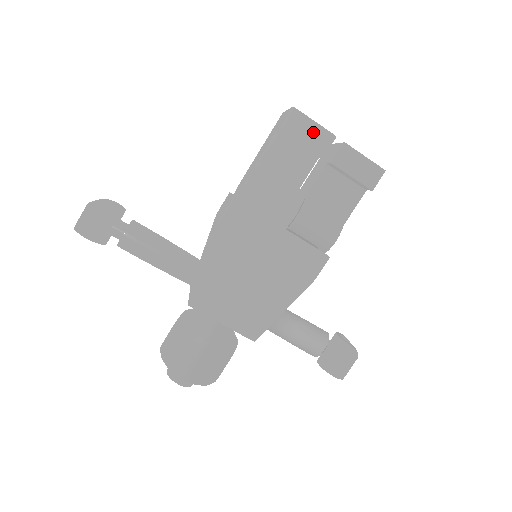
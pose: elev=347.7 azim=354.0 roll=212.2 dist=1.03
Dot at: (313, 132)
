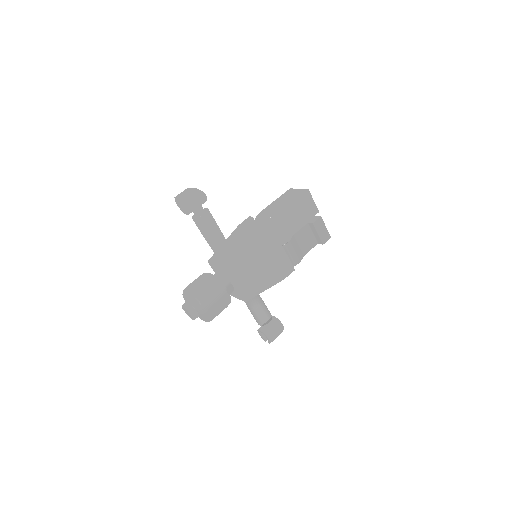
Dot at: (311, 205)
